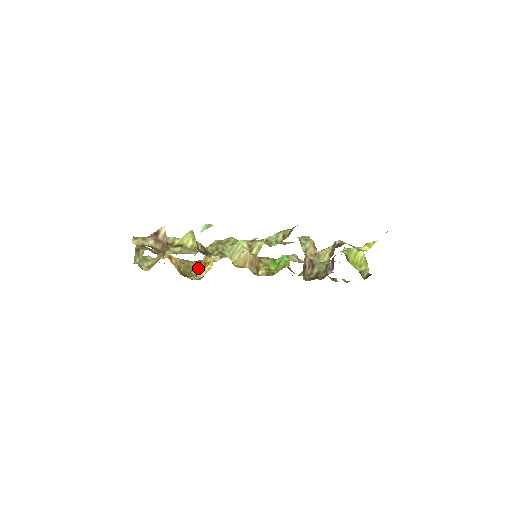
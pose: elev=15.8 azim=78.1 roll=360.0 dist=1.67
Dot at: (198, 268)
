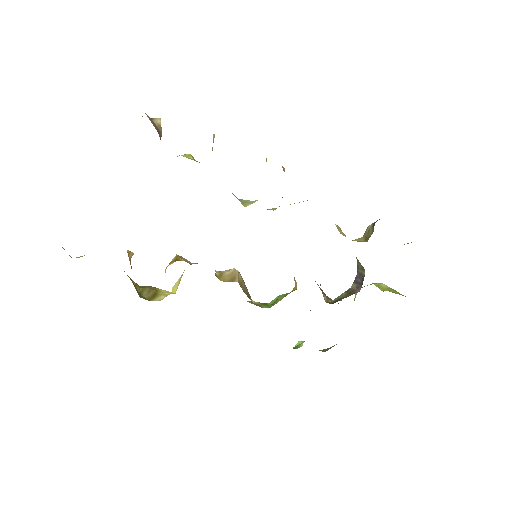
Dot at: (152, 292)
